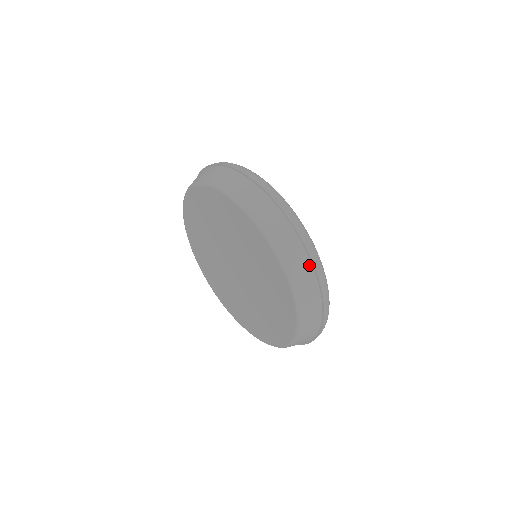
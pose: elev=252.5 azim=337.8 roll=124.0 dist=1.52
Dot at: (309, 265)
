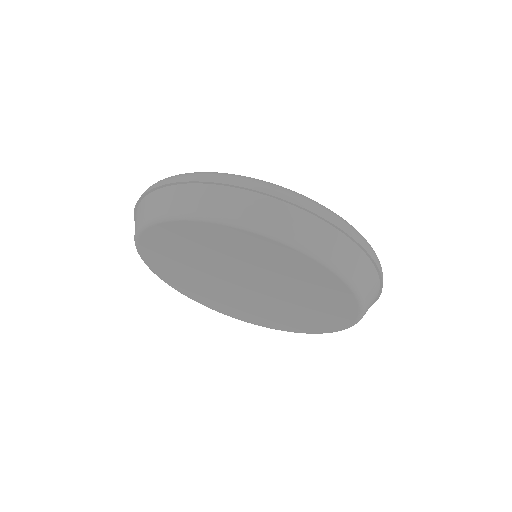
Dot at: (239, 192)
